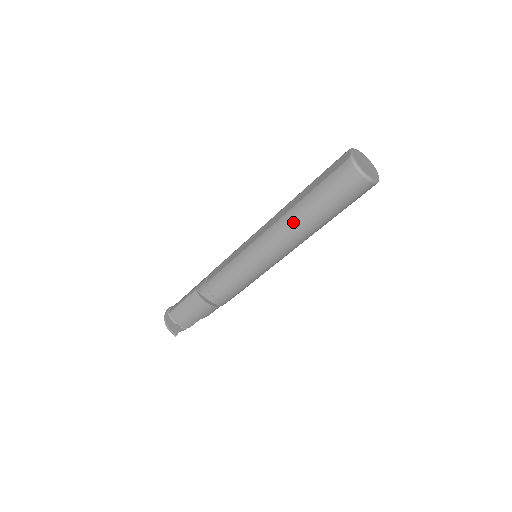
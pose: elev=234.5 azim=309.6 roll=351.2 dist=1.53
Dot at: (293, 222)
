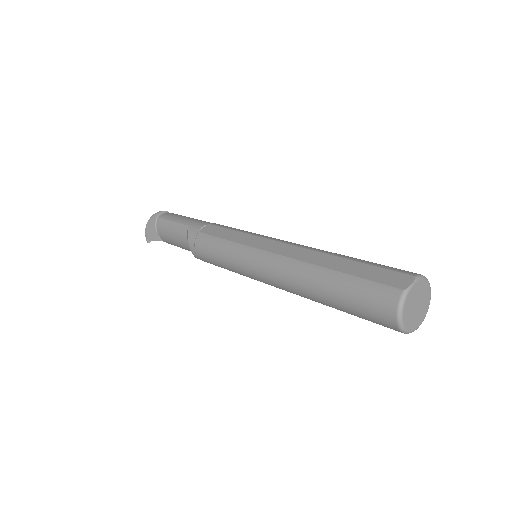
Dot at: (301, 278)
